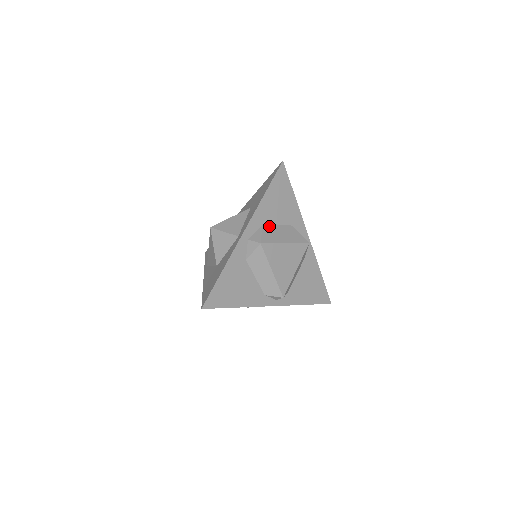
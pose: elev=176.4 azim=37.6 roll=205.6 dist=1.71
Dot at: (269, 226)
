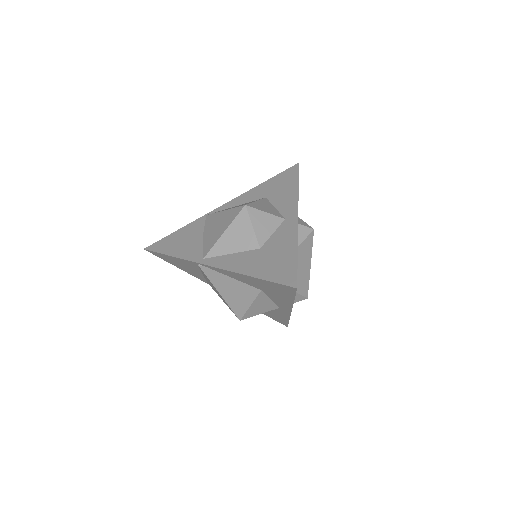
Dot at: occluded
